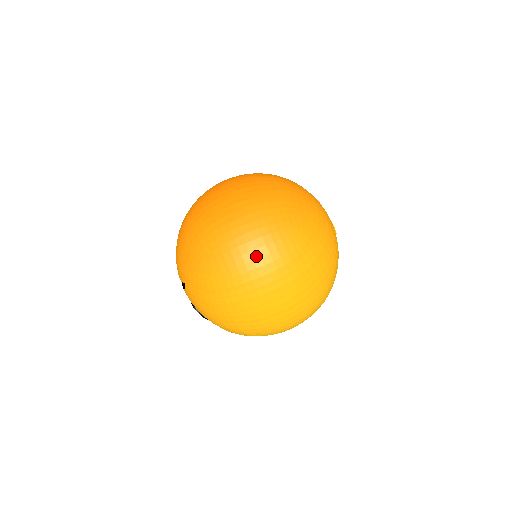
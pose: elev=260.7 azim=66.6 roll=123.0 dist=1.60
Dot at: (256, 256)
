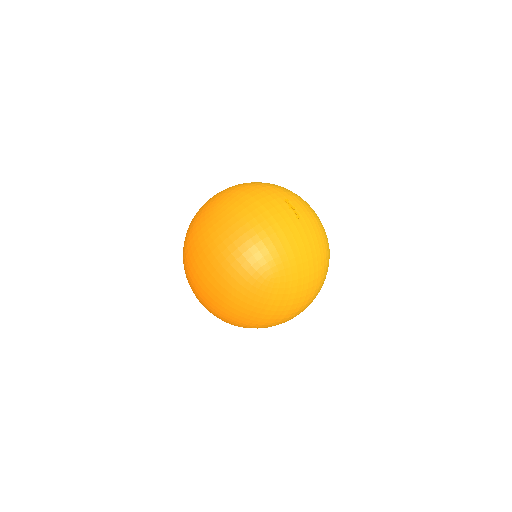
Dot at: (255, 315)
